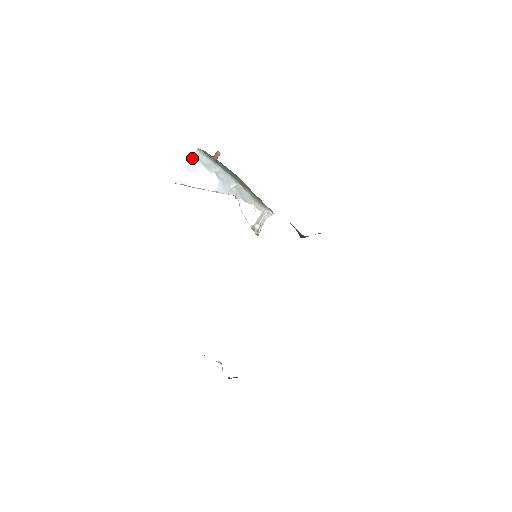
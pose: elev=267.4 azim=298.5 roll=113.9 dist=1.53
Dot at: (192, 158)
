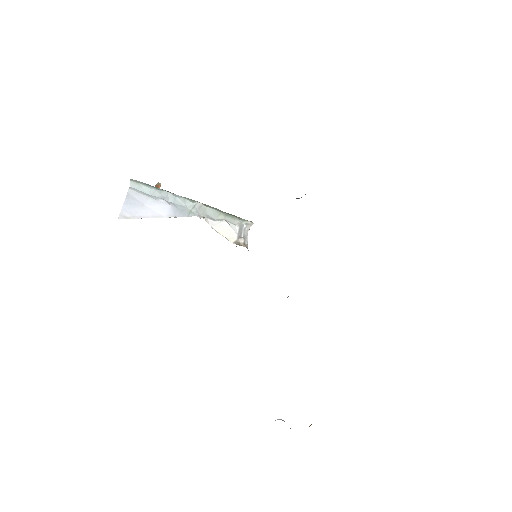
Dot at: occluded
